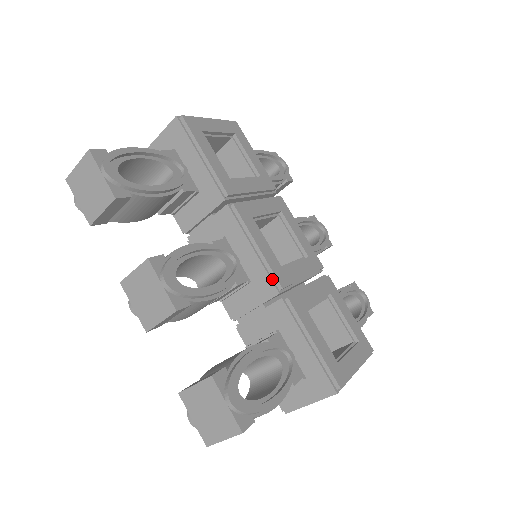
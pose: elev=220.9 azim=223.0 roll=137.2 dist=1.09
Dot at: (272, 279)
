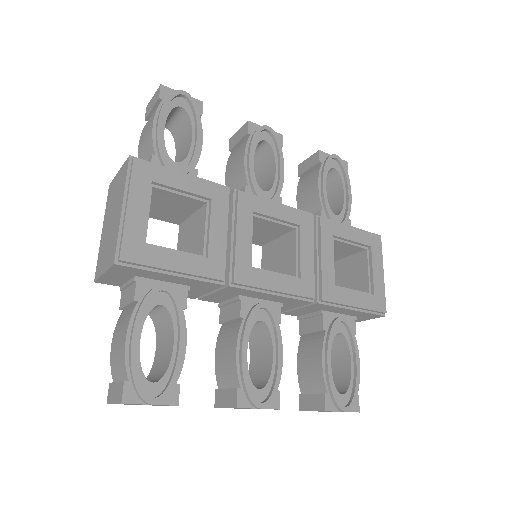
Dot at: (302, 299)
